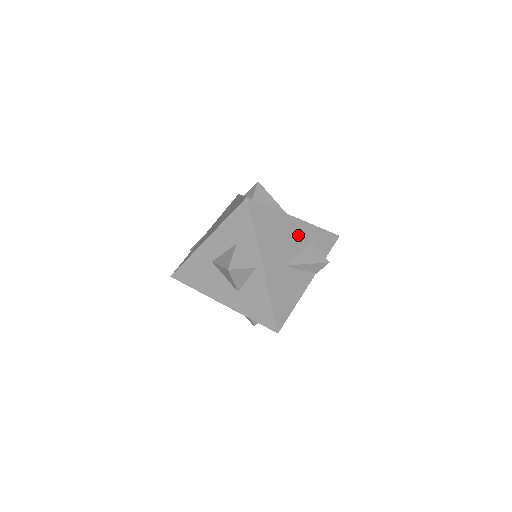
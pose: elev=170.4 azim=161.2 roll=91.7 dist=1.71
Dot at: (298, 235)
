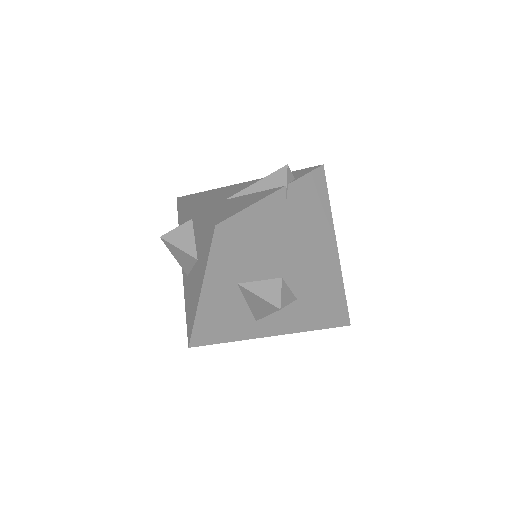
Dot at: (249, 185)
